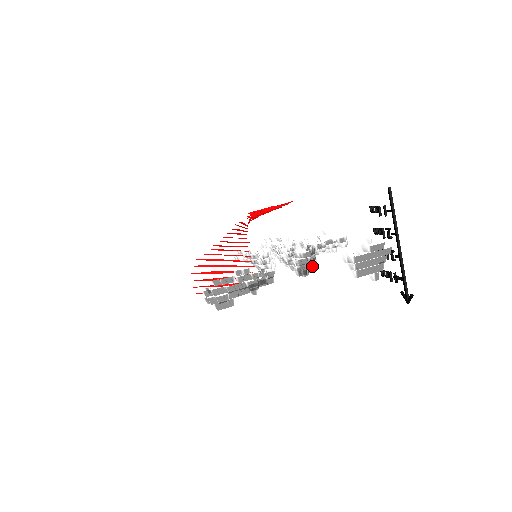
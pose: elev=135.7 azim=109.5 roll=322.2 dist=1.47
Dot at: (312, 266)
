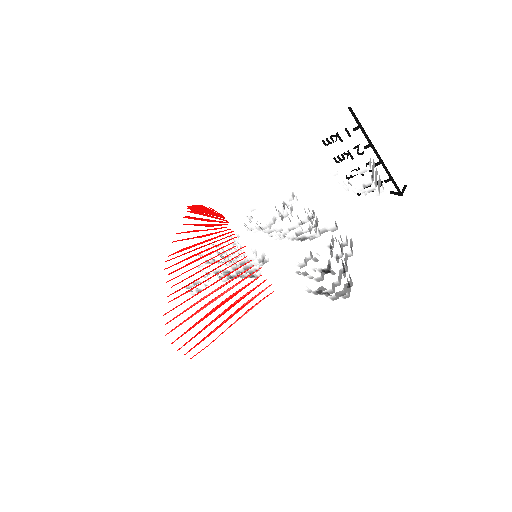
Dot at: occluded
